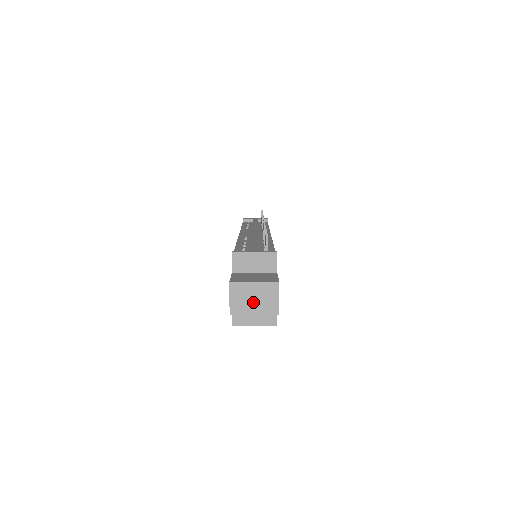
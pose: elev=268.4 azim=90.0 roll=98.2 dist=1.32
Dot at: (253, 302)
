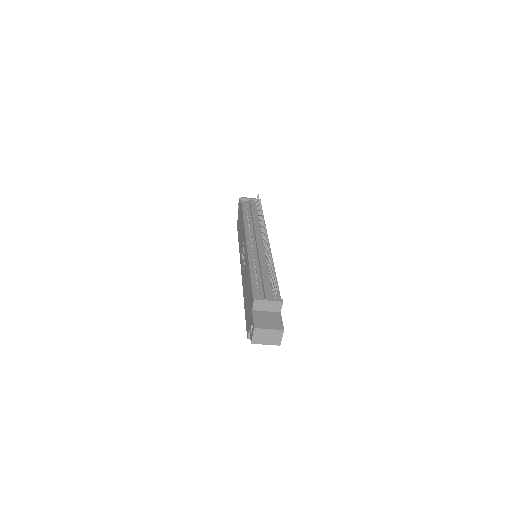
Dot at: (266, 338)
